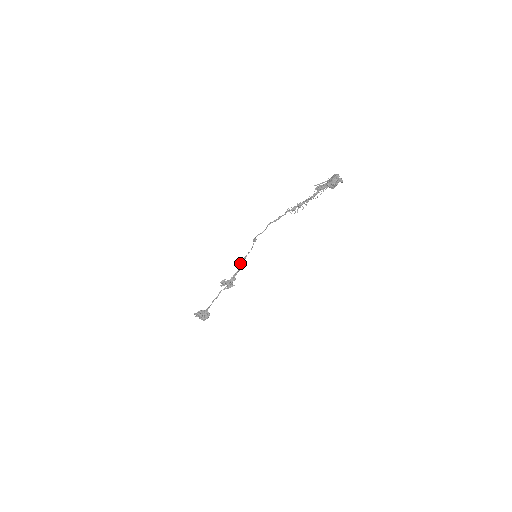
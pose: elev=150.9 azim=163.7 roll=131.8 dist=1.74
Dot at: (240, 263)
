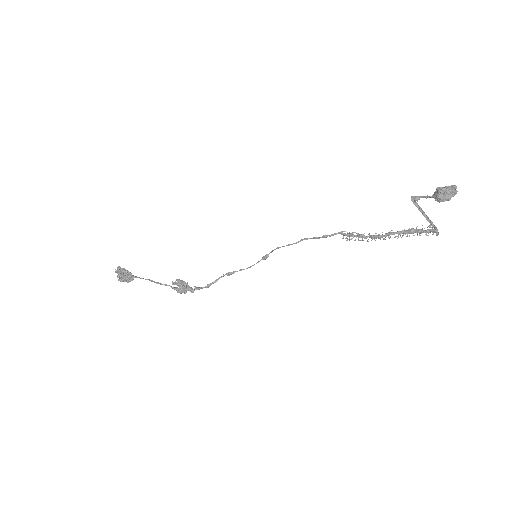
Dot at: (219, 277)
